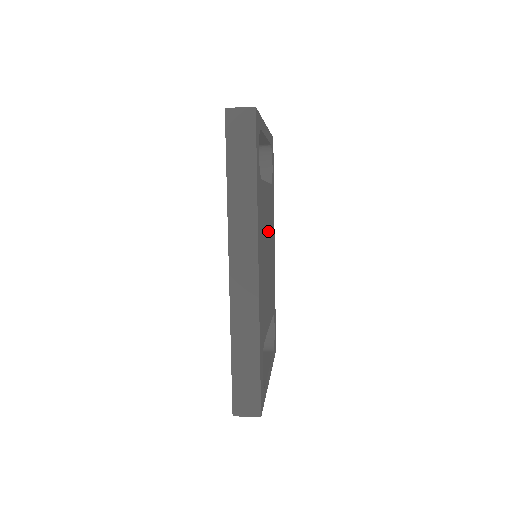
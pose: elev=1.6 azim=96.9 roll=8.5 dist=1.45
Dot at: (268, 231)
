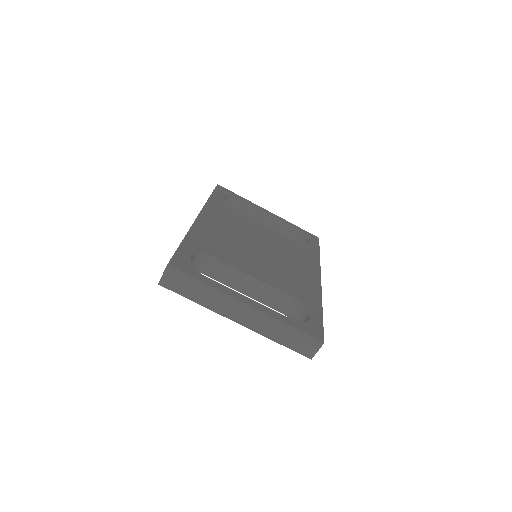
Dot at: (268, 243)
